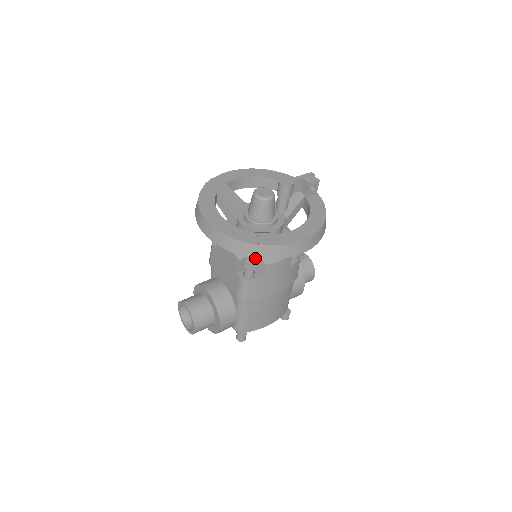
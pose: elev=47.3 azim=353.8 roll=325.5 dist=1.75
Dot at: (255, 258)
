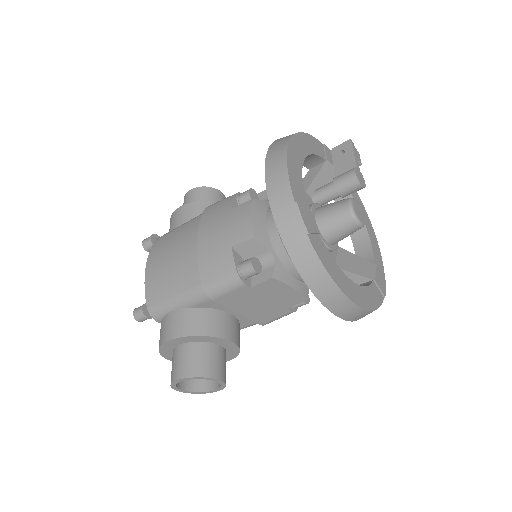
Dot at: occluded
